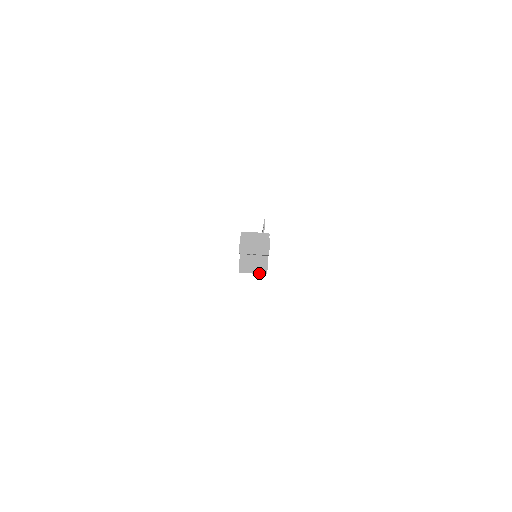
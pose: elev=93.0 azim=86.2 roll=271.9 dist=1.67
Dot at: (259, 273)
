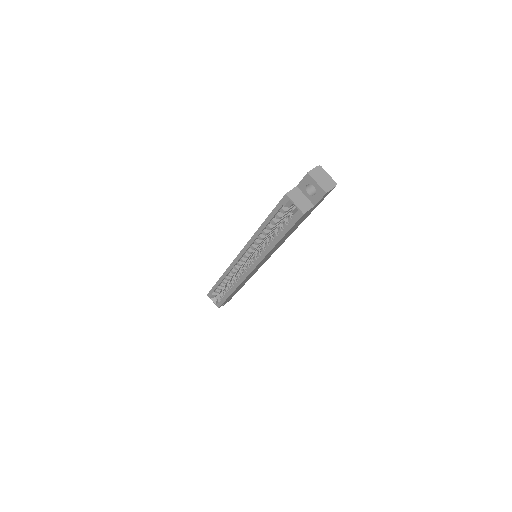
Dot at: (299, 208)
